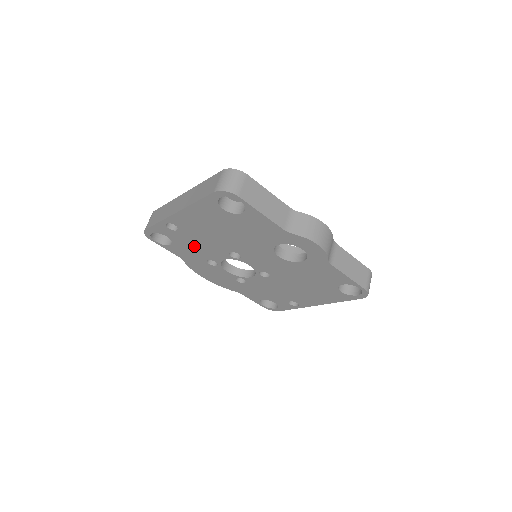
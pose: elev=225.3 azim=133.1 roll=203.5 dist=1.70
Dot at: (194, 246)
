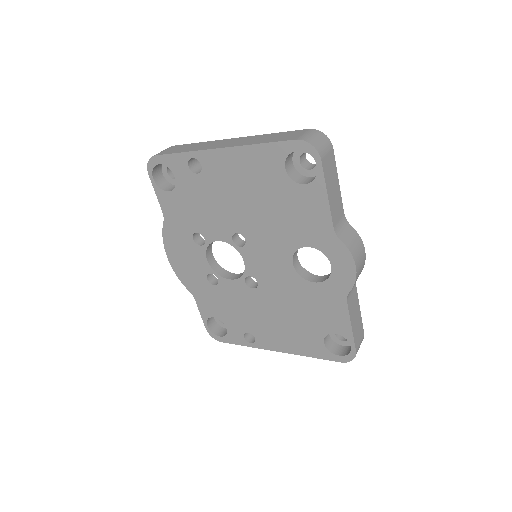
Dot at: (198, 206)
